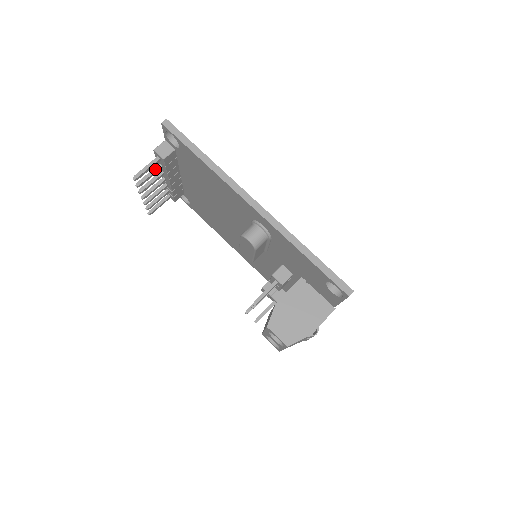
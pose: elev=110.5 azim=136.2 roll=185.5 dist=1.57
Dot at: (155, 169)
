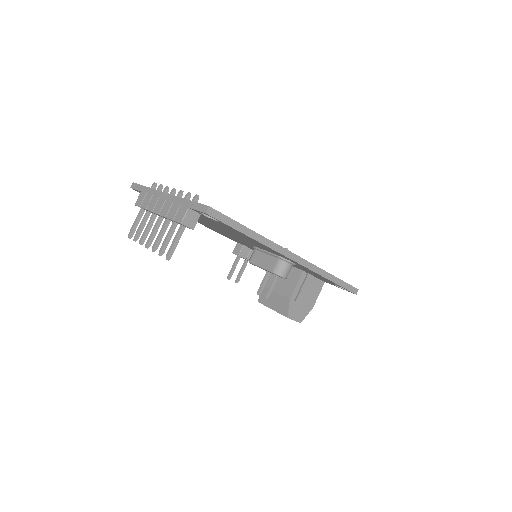
Dot at: (173, 230)
